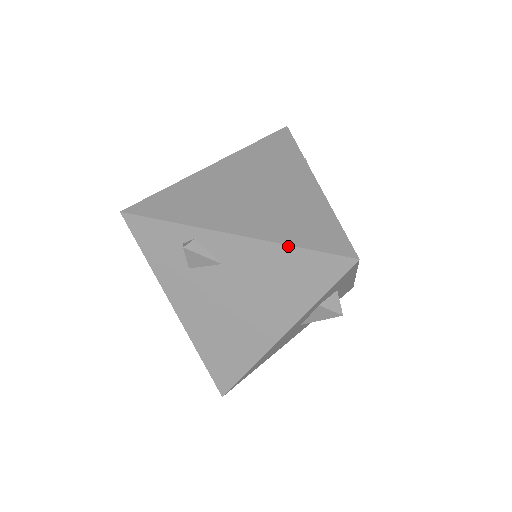
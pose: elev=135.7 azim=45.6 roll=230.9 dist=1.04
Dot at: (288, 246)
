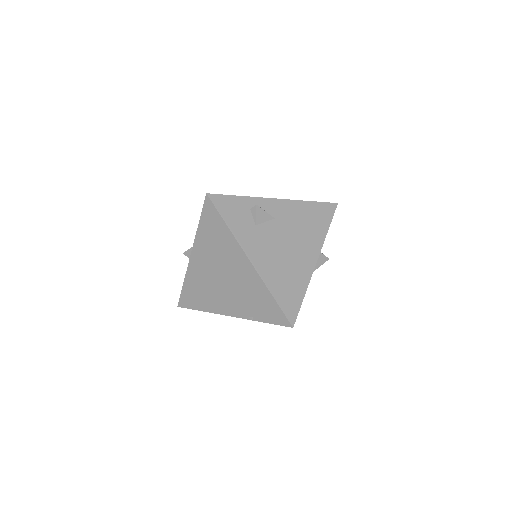
Dot at: (306, 201)
